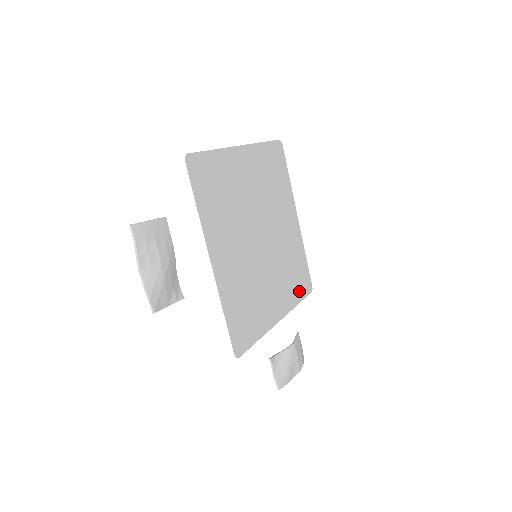
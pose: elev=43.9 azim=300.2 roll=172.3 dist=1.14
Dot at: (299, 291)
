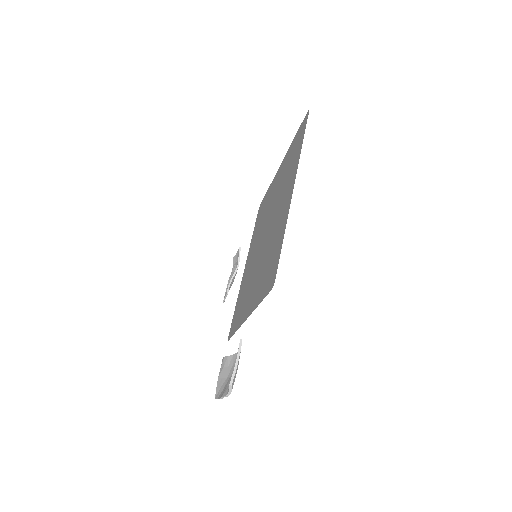
Dot at: (256, 226)
